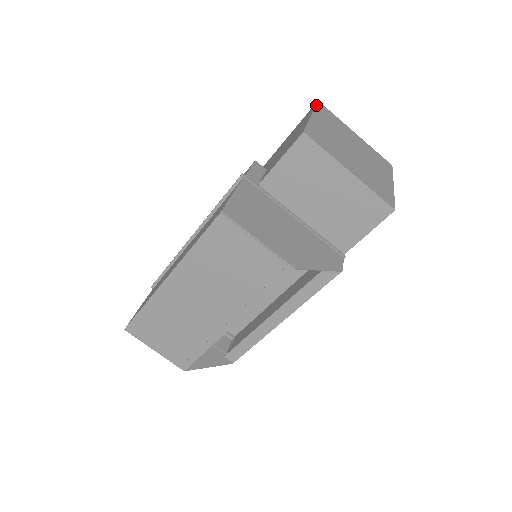
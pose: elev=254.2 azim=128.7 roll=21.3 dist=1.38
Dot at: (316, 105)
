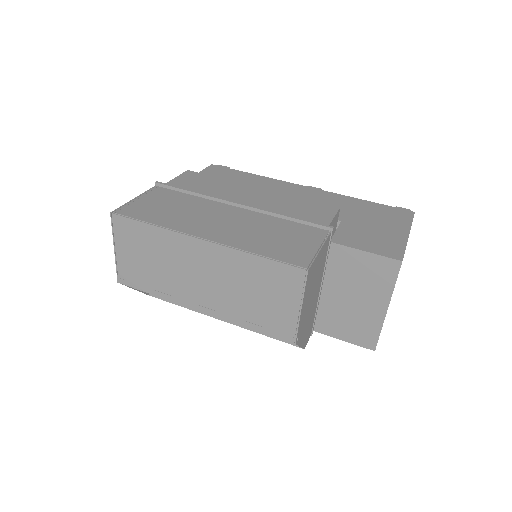
Dot at: occluded
